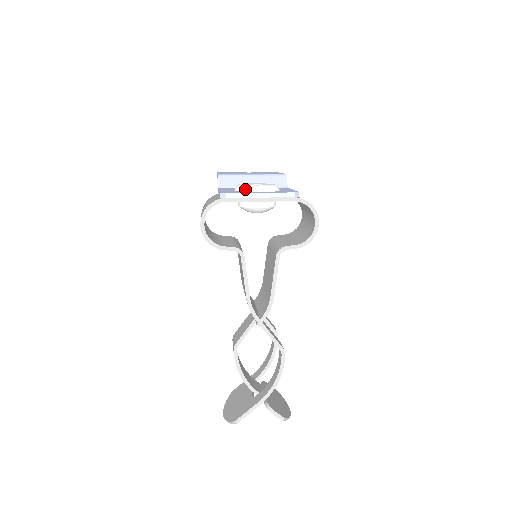
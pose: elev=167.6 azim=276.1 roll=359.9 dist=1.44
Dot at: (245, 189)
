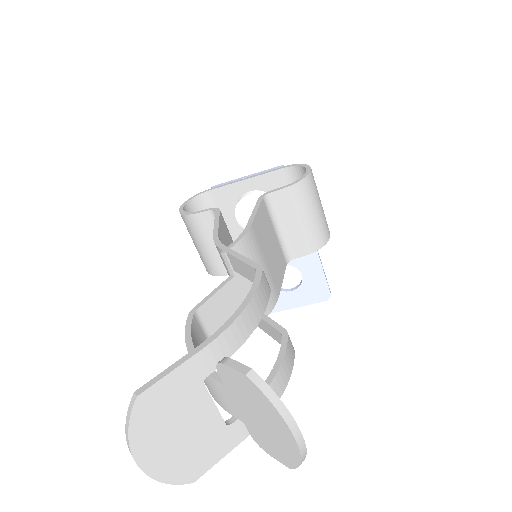
Dot at: occluded
